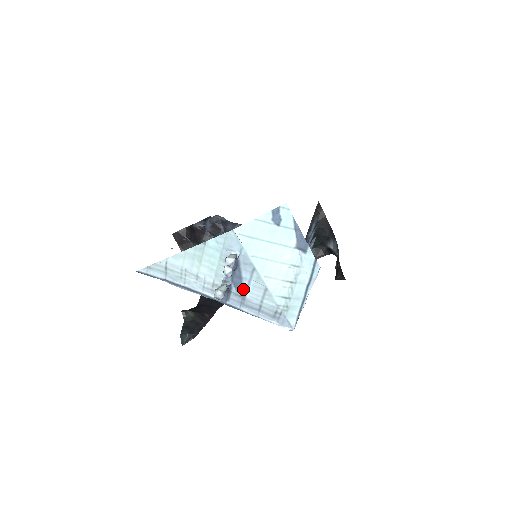
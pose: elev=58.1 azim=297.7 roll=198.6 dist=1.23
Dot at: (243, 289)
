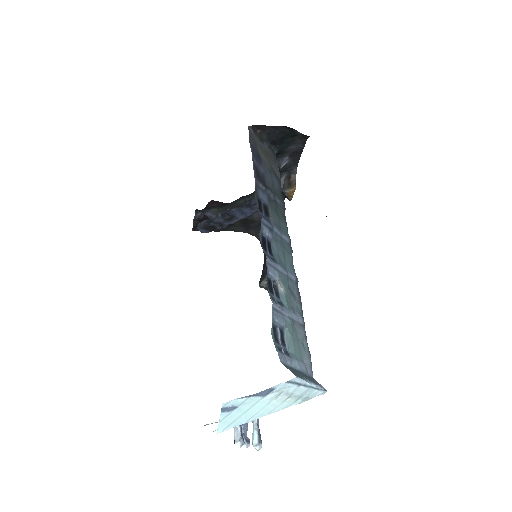
Dot at: occluded
